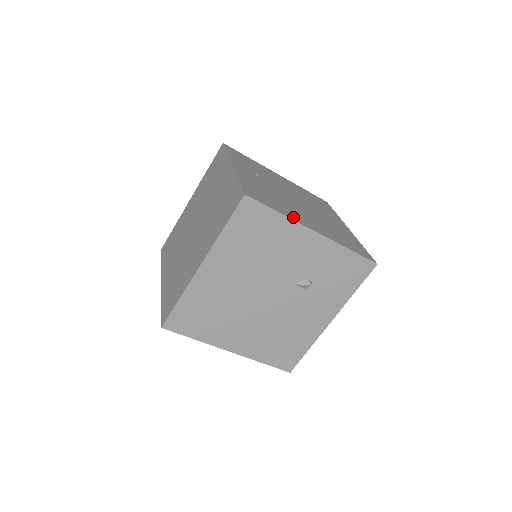
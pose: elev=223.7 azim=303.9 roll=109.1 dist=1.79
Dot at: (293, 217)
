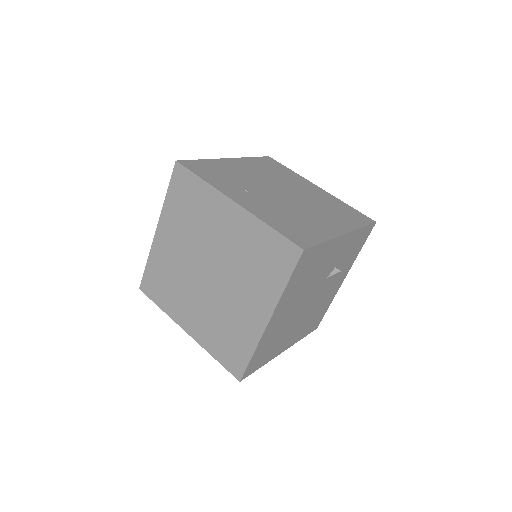
Dot at: (327, 234)
